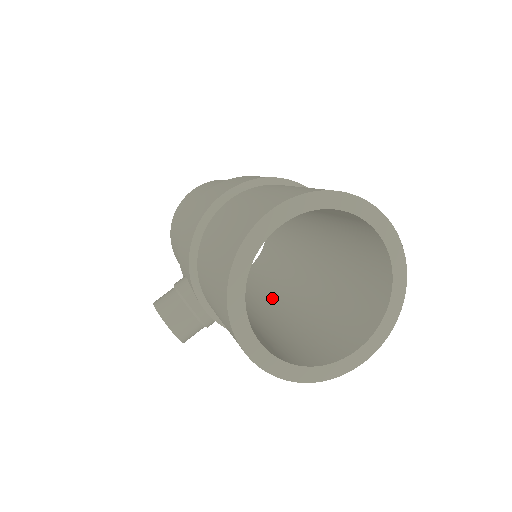
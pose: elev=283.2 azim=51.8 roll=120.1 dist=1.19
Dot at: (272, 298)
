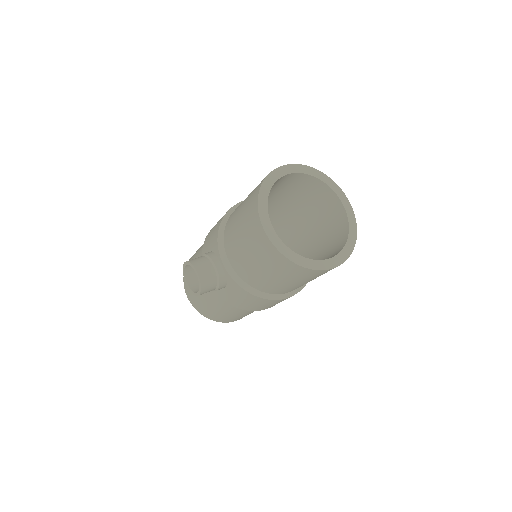
Dot at: occluded
